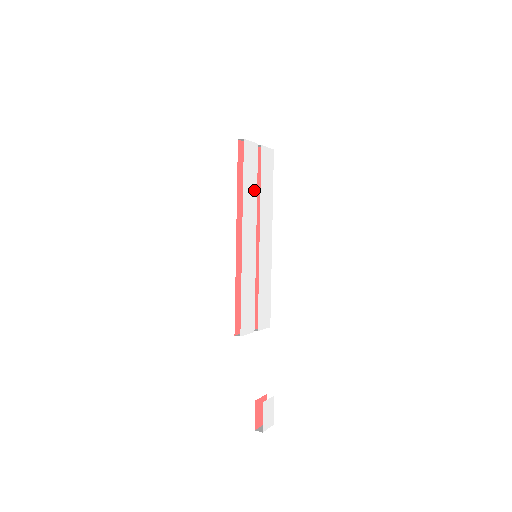
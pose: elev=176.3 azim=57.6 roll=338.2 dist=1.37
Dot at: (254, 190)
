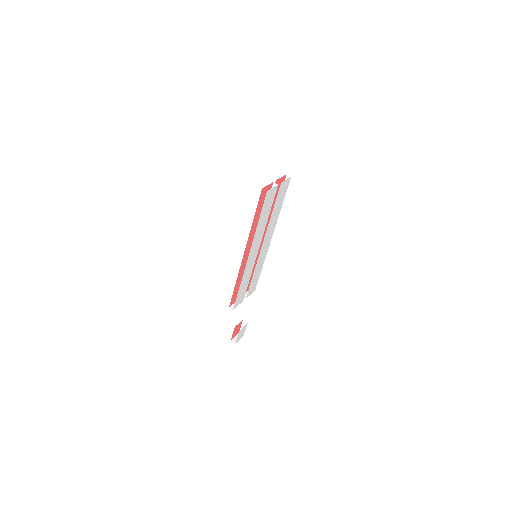
Dot at: (266, 219)
